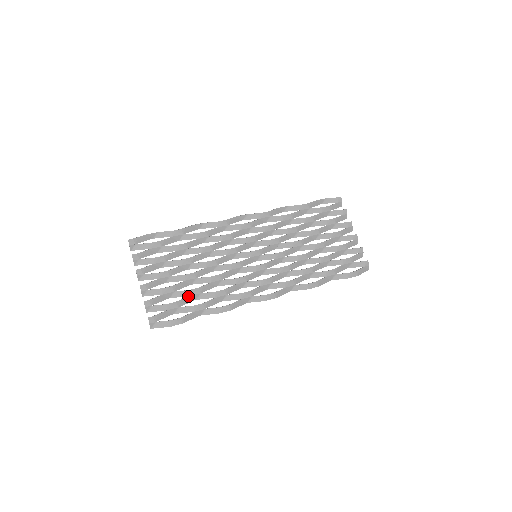
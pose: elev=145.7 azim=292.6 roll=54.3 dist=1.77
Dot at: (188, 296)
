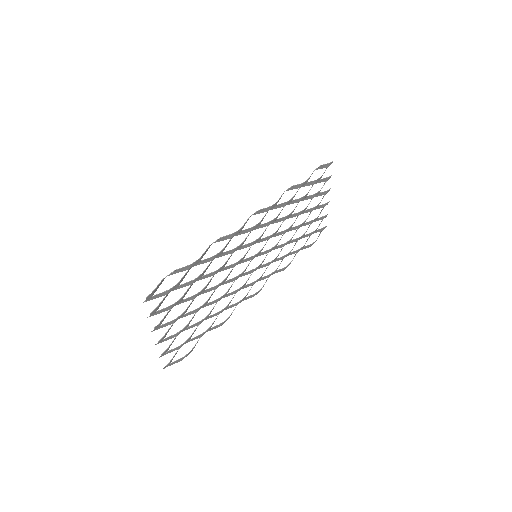
Dot at: occluded
